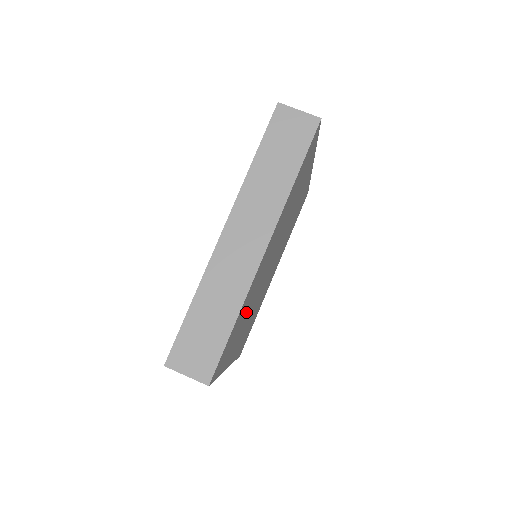
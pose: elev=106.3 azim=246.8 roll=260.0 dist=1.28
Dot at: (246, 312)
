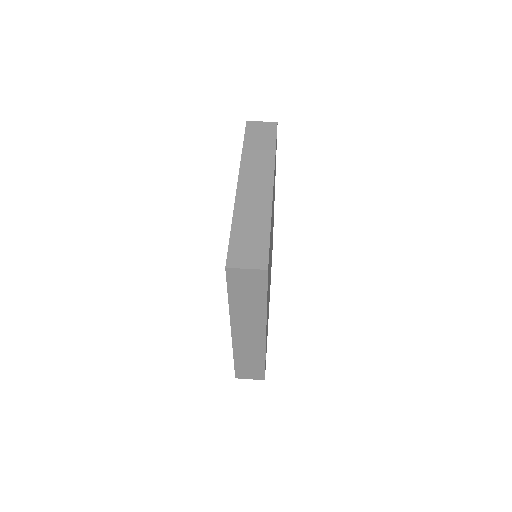
Dot at: occluded
